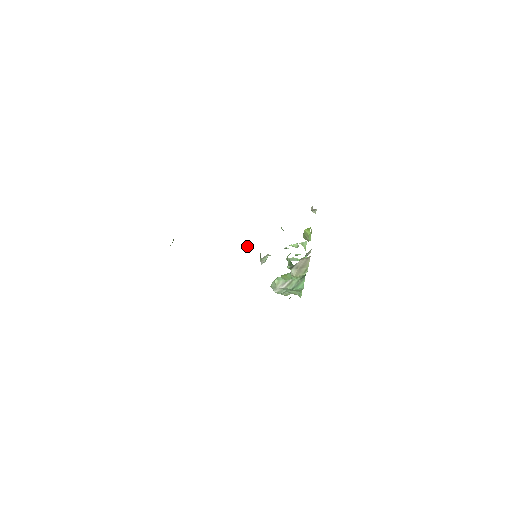
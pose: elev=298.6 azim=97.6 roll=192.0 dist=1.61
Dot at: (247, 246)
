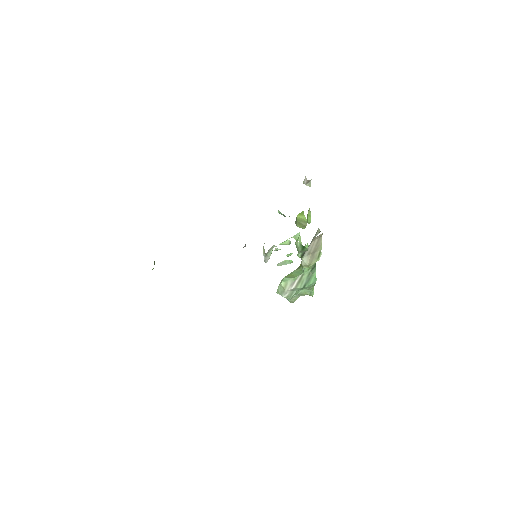
Dot at: (245, 244)
